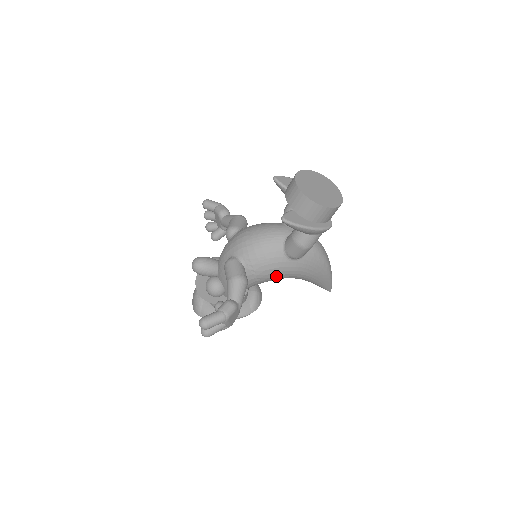
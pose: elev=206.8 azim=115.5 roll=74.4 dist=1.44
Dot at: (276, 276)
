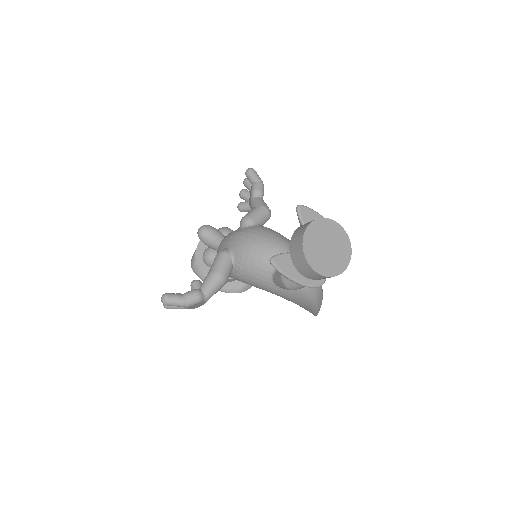
Dot at: (259, 287)
